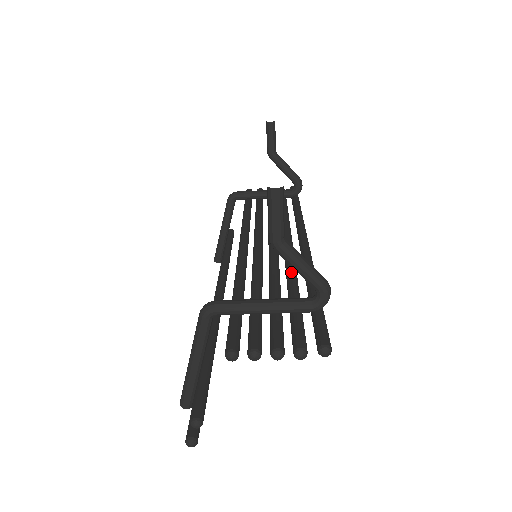
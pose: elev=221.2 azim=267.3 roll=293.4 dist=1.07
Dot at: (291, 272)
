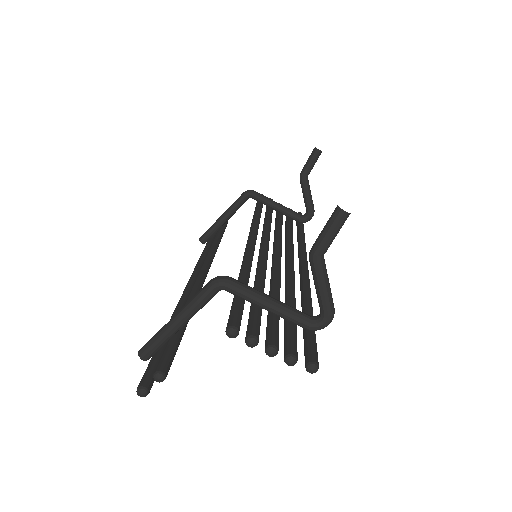
Dot at: (292, 286)
